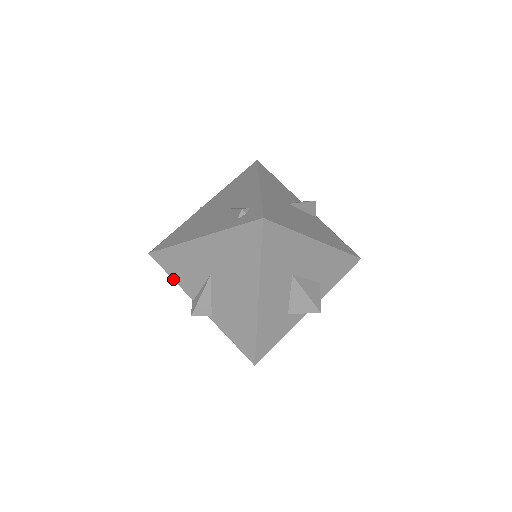
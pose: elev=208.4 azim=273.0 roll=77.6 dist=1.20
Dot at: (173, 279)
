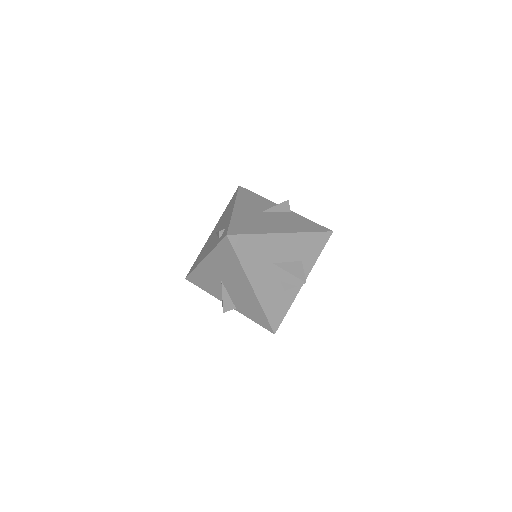
Dot at: occluded
